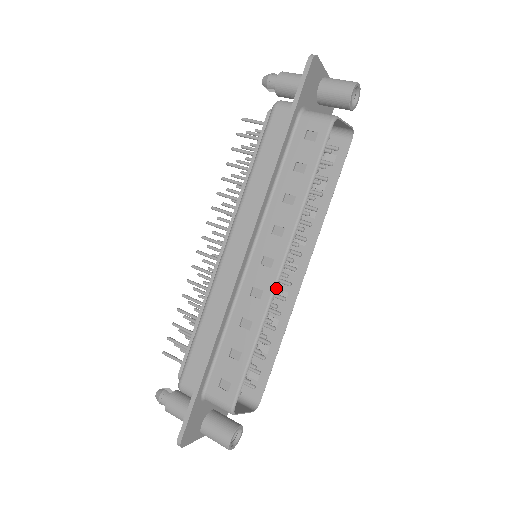
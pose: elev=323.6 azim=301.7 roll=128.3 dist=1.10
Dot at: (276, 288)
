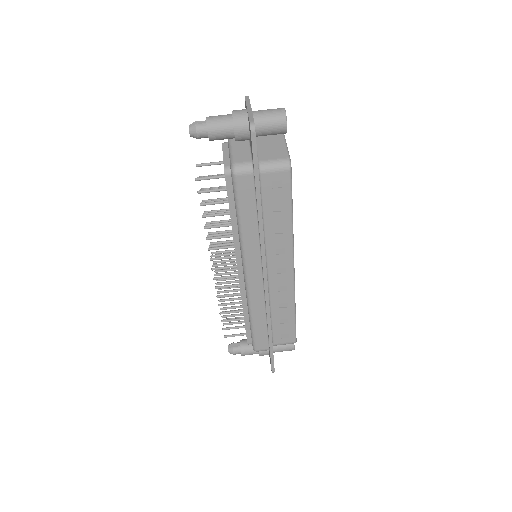
Dot at: (294, 280)
